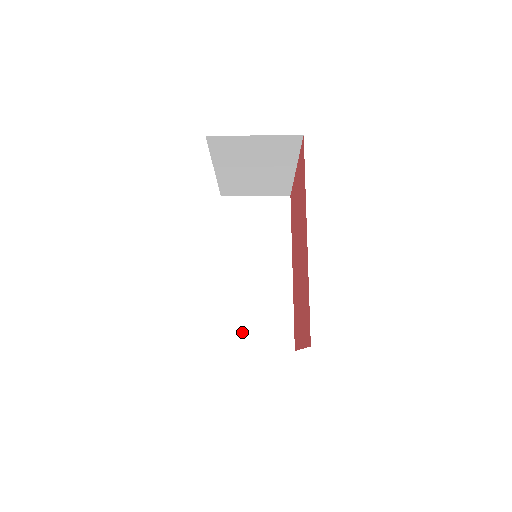
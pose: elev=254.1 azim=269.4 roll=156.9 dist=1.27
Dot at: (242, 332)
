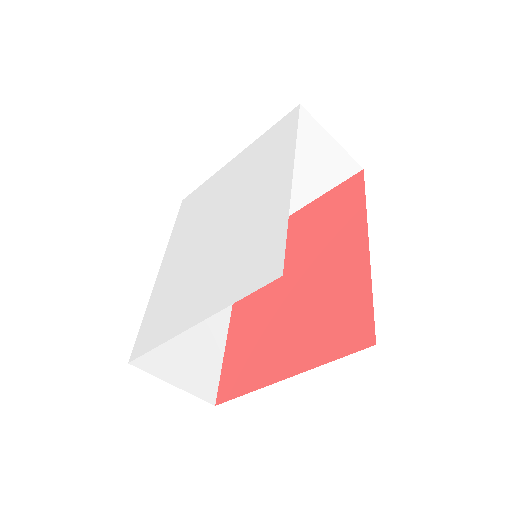
Dot at: (163, 352)
